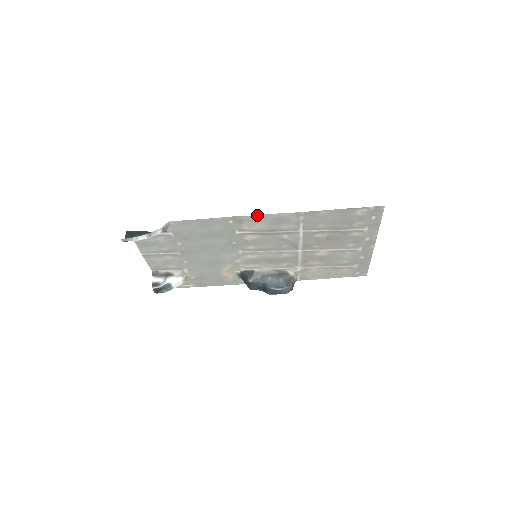
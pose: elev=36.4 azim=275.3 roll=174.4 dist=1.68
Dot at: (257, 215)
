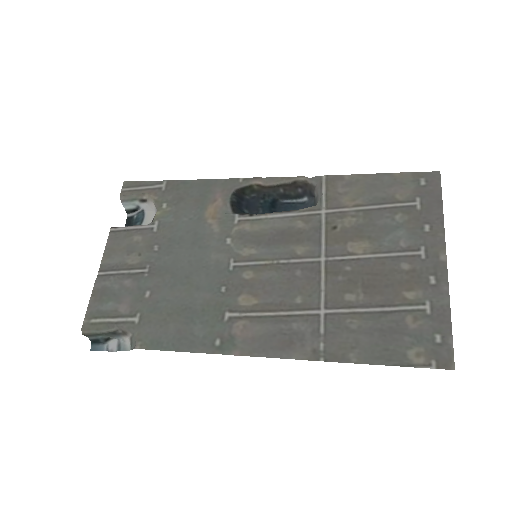
Dot at: (254, 356)
